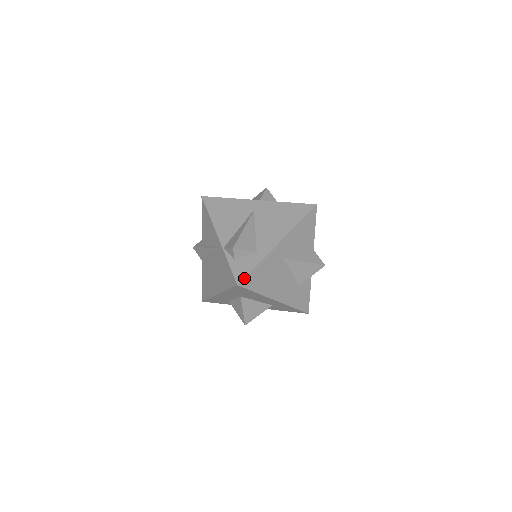
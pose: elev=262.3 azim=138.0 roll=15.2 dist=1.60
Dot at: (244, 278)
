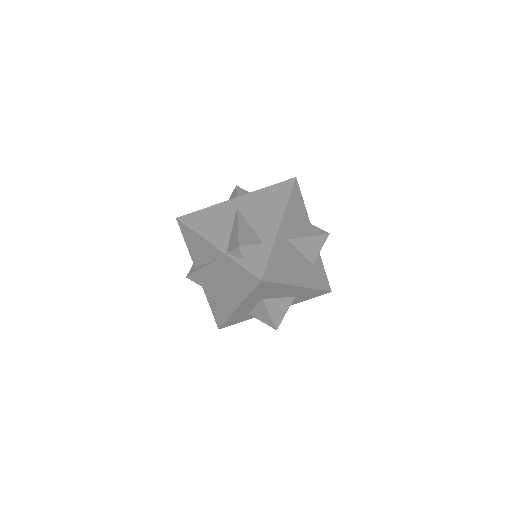
Dot at: (264, 271)
